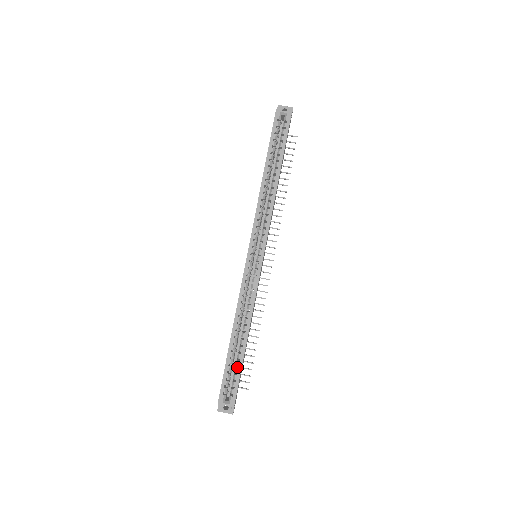
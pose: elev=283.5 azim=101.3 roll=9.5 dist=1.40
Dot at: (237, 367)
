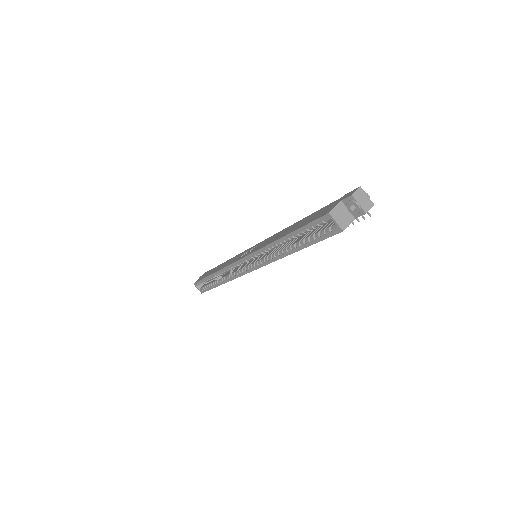
Dot at: occluded
